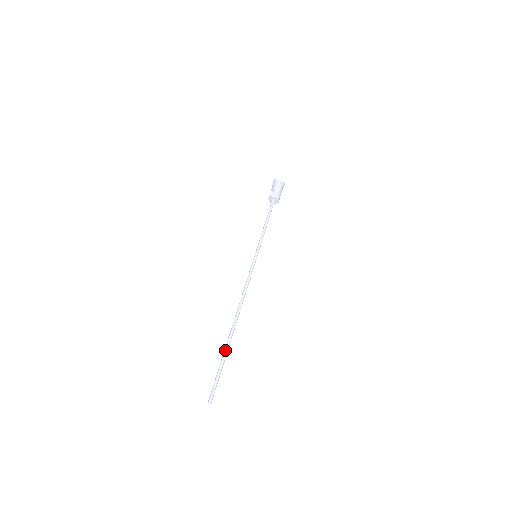
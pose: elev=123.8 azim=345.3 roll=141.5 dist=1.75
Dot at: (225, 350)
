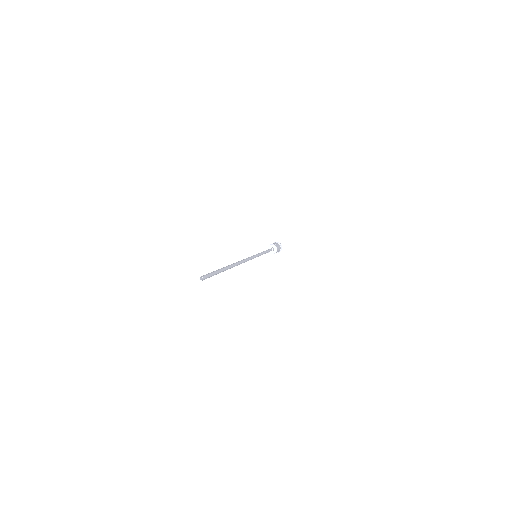
Dot at: (224, 267)
